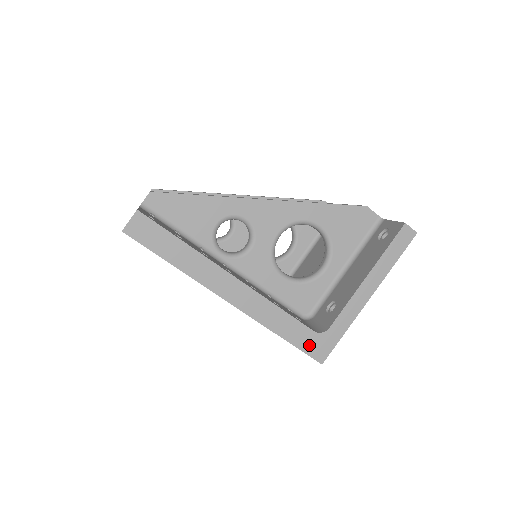
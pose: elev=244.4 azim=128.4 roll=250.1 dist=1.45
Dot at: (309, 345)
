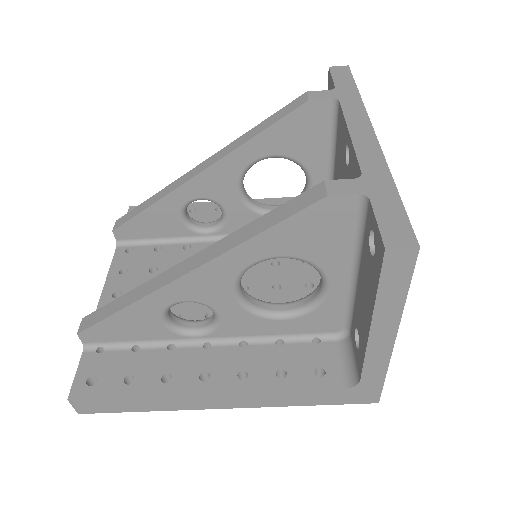
Dot at: (347, 398)
